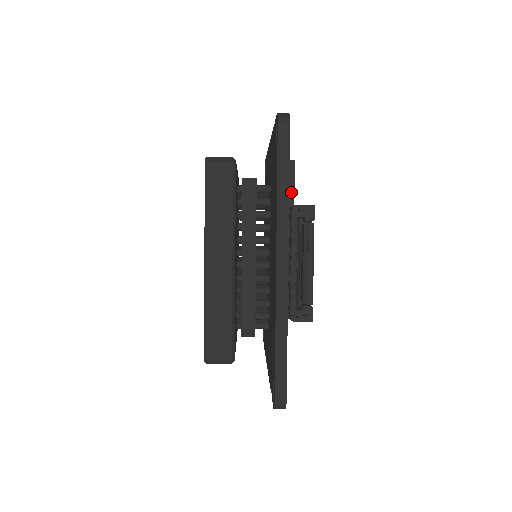
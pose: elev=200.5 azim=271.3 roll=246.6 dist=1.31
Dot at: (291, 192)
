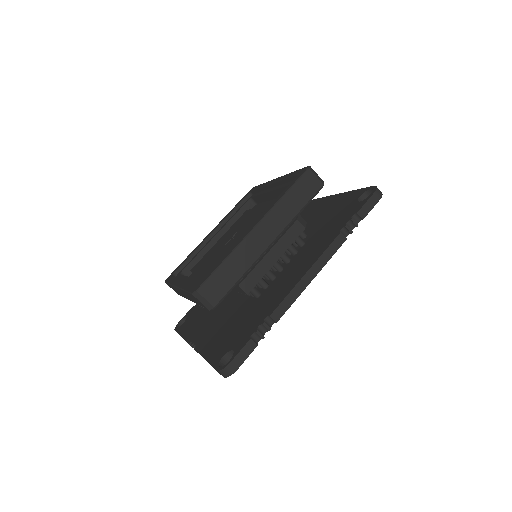
Dot at: occluded
